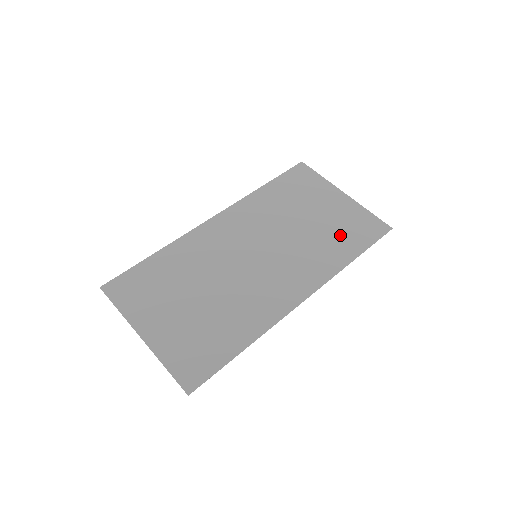
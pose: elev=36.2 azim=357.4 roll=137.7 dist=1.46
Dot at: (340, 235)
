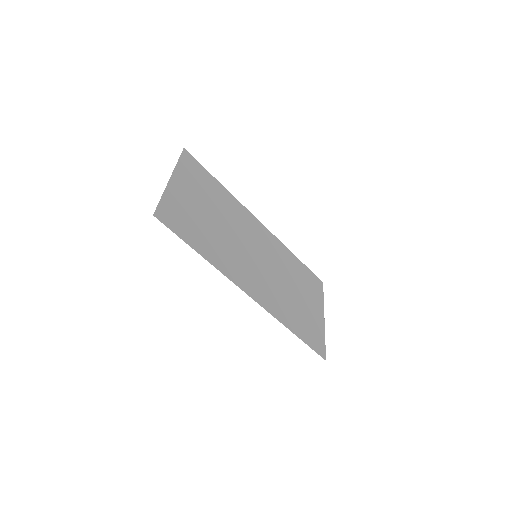
Dot at: (300, 318)
